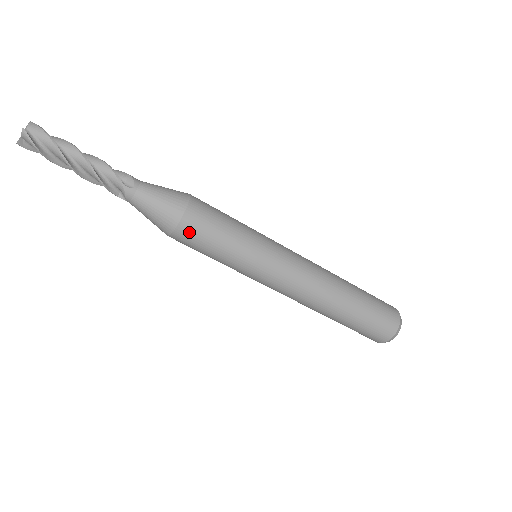
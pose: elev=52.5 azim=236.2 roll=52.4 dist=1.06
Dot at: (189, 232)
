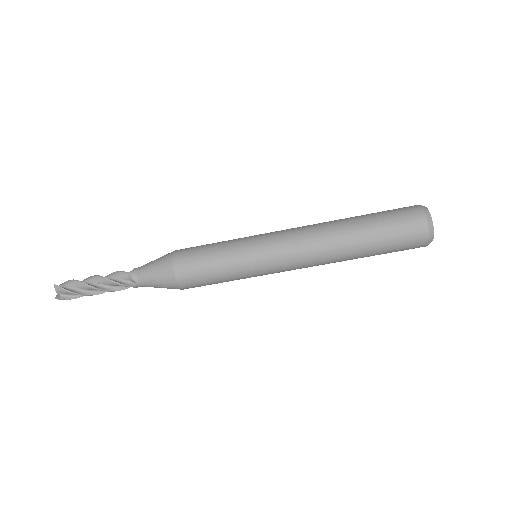
Dot at: (192, 287)
